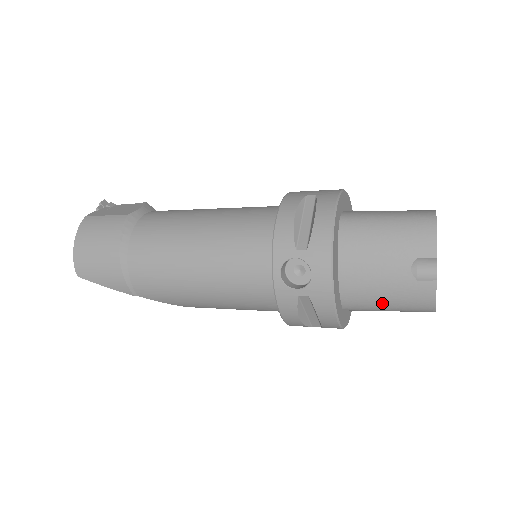
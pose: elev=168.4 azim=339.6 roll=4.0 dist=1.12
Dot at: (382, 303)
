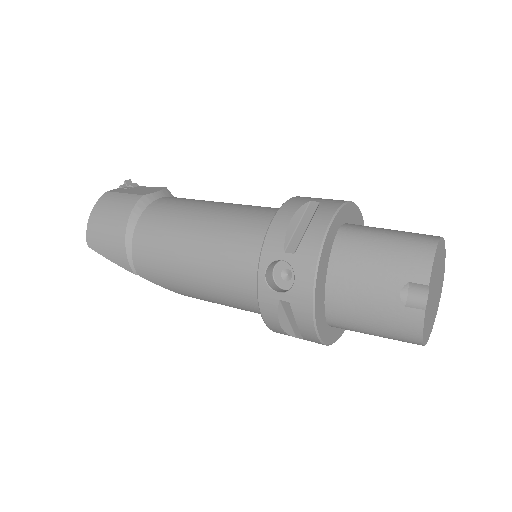
Dot at: (367, 325)
